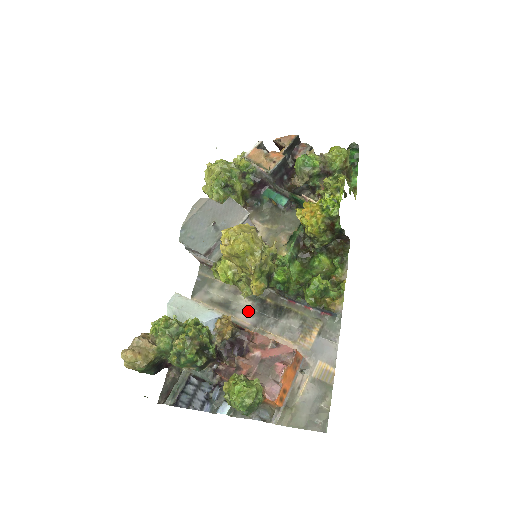
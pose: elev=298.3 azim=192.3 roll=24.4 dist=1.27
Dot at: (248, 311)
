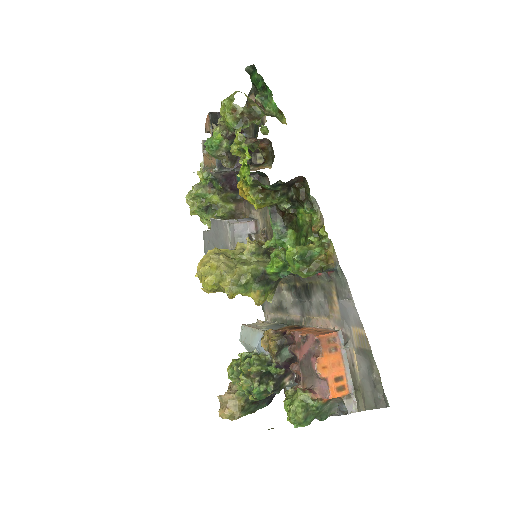
Dot at: (292, 304)
